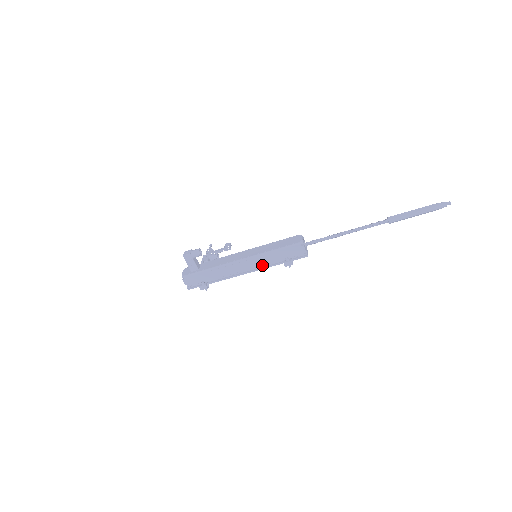
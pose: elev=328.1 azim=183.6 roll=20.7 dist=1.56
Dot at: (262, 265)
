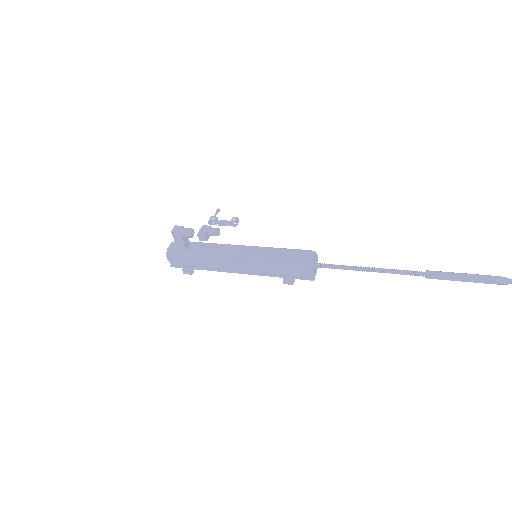
Dot at: (258, 271)
